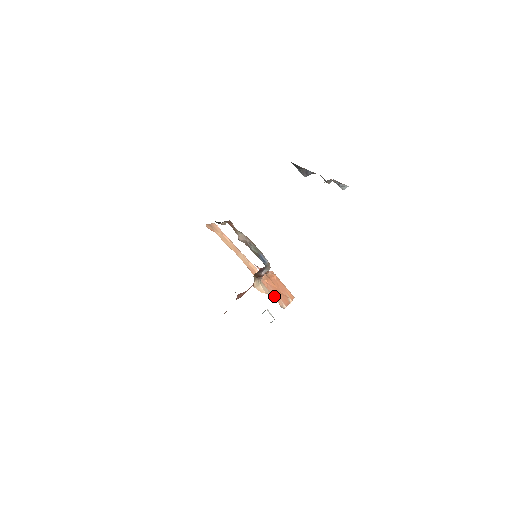
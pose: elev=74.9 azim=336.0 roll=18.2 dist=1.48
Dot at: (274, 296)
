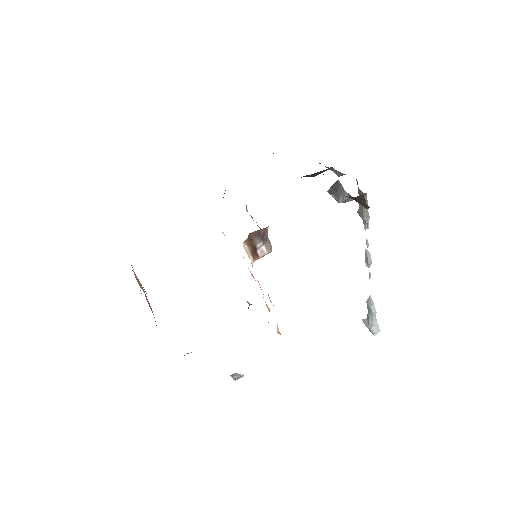
Dot at: occluded
